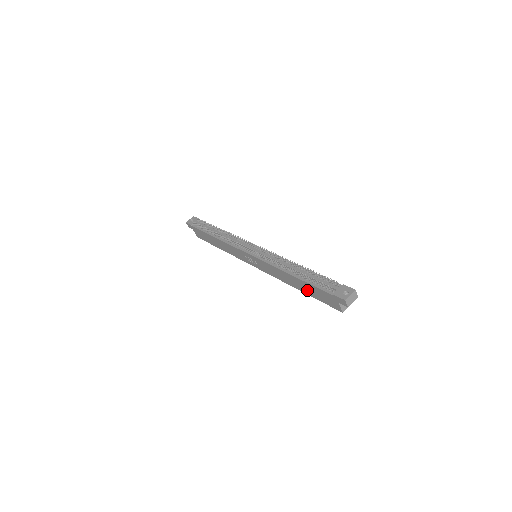
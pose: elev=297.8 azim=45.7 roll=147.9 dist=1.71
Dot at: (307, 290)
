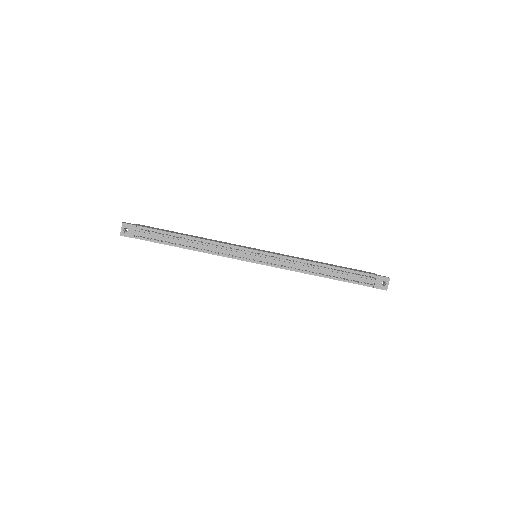
Dot at: occluded
